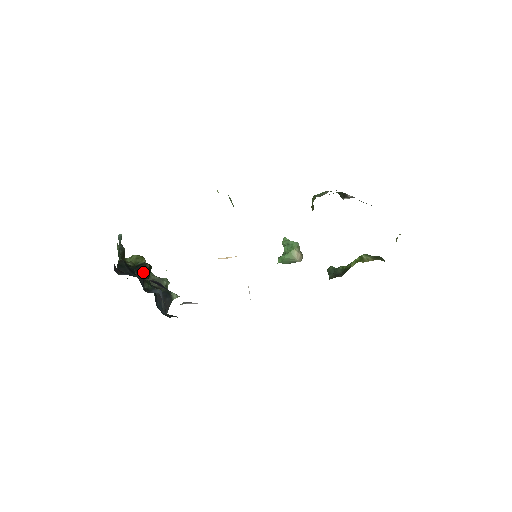
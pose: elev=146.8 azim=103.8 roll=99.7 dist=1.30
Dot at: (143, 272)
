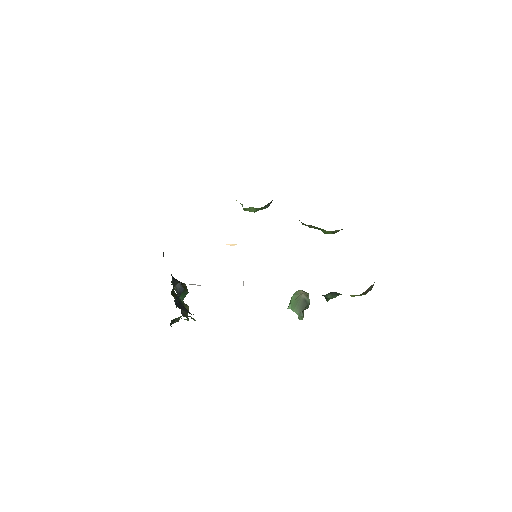
Dot at: (179, 282)
